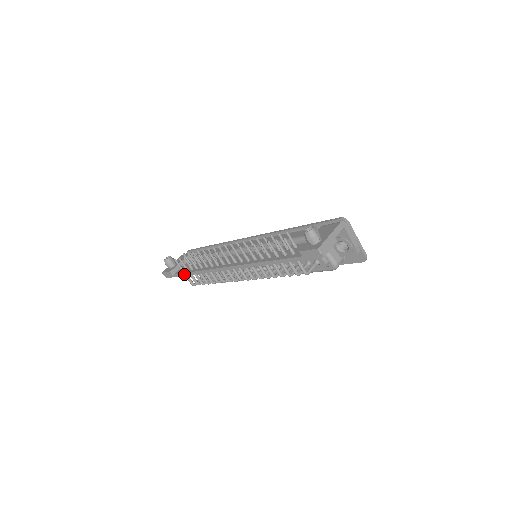
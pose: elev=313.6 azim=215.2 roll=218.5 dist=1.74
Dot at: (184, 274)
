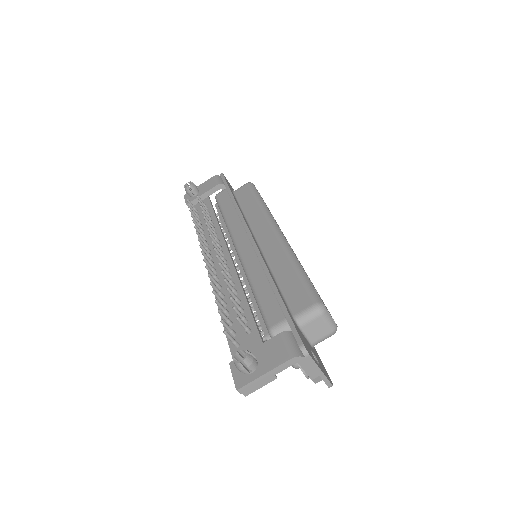
Dot at: occluded
